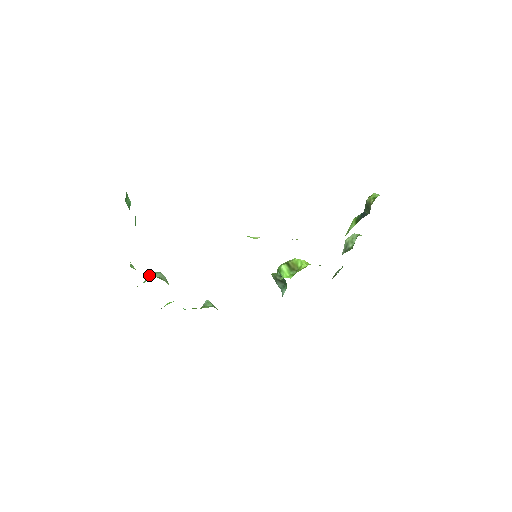
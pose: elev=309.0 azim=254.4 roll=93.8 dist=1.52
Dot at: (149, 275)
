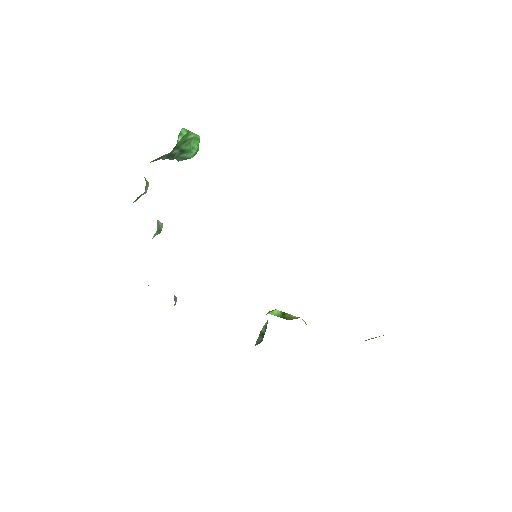
Dot at: occluded
